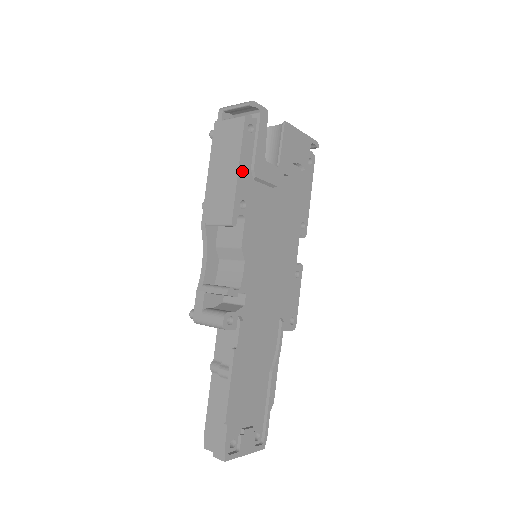
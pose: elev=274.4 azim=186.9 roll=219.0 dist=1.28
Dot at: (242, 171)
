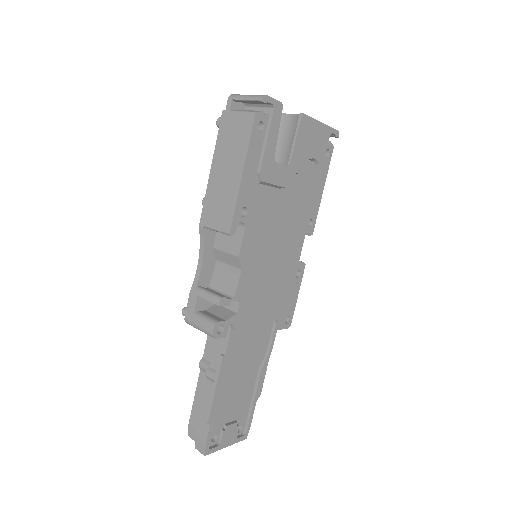
Dot at: (246, 176)
